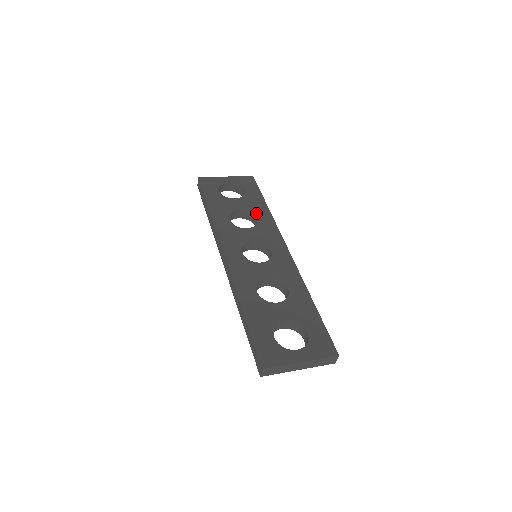
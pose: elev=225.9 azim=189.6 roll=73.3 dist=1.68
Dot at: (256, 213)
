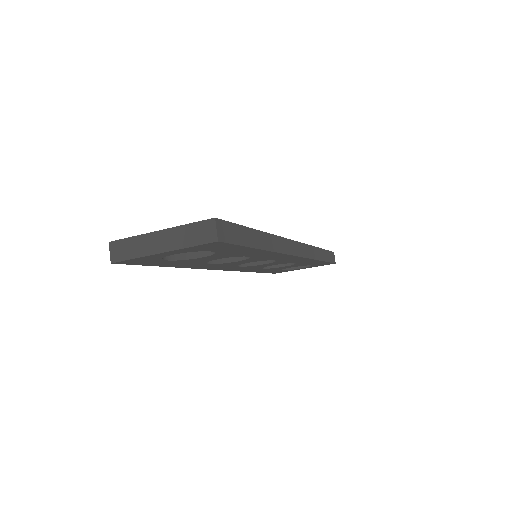
Dot at: occluded
